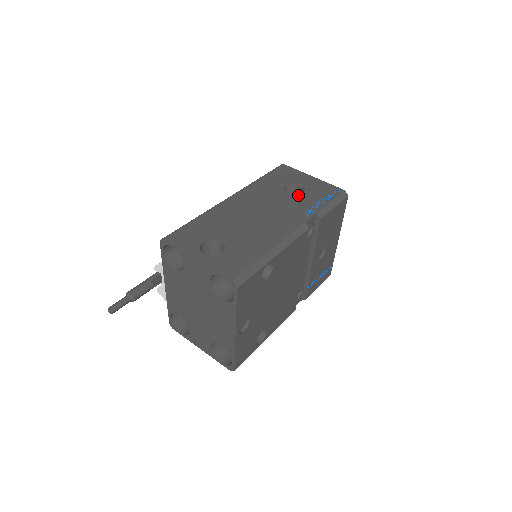
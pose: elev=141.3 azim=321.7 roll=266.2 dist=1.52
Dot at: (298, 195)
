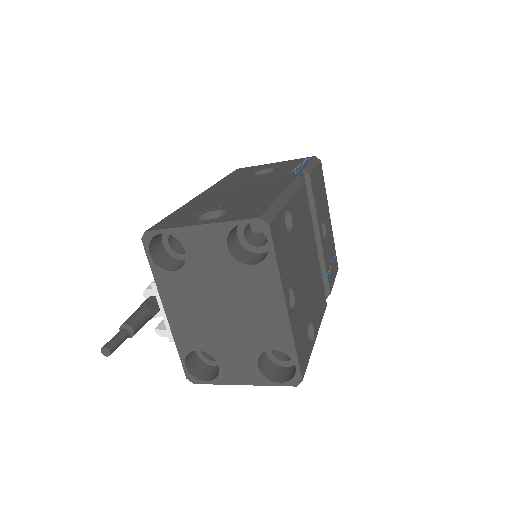
Dot at: (272, 171)
